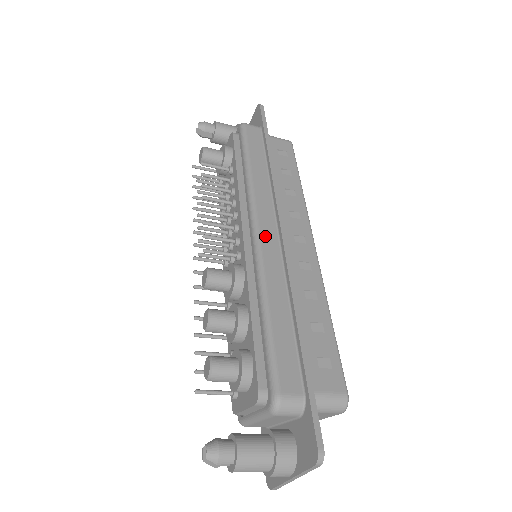
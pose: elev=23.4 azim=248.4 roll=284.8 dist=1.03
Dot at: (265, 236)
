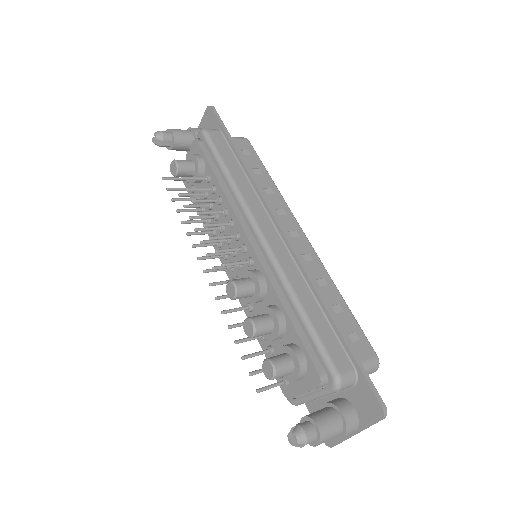
Dot at: (271, 240)
